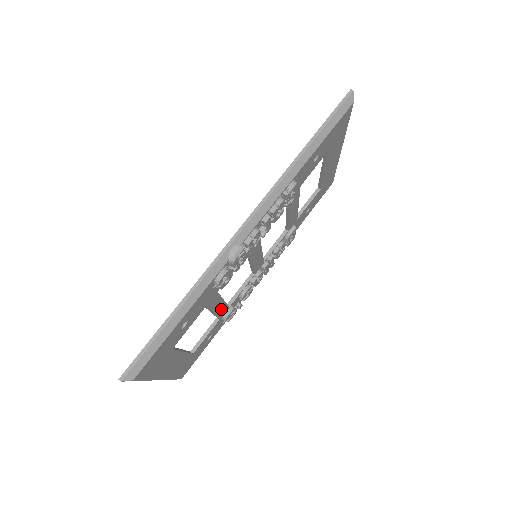
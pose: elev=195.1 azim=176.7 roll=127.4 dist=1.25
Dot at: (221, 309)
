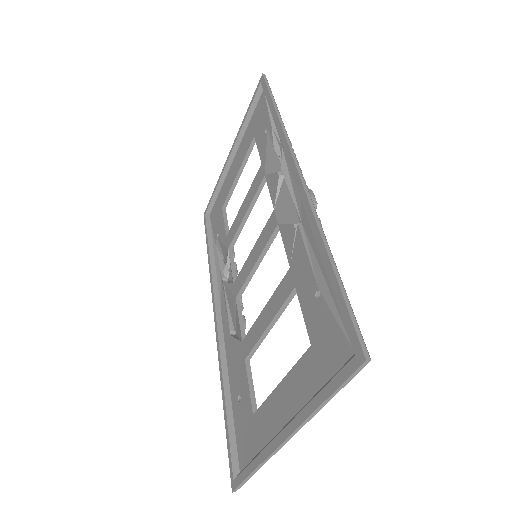
Dot at: occluded
